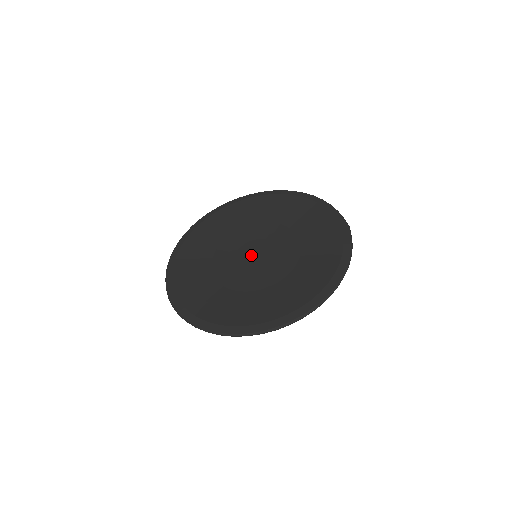
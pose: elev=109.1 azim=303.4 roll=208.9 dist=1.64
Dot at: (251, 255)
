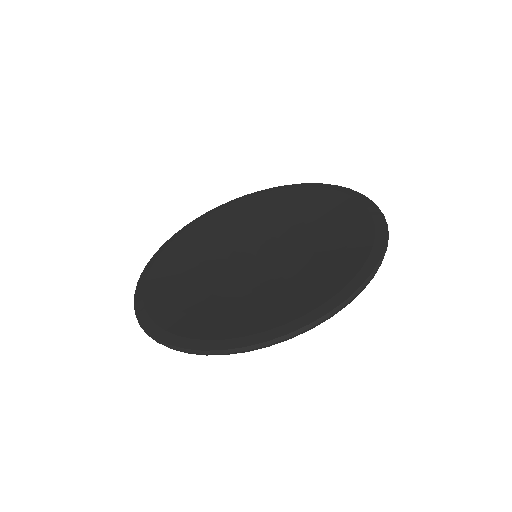
Dot at: (249, 259)
